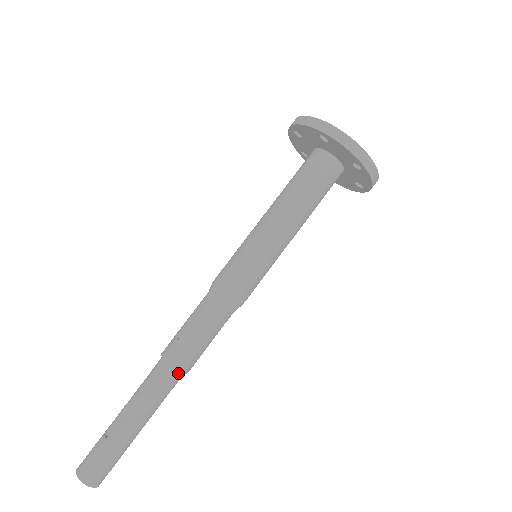
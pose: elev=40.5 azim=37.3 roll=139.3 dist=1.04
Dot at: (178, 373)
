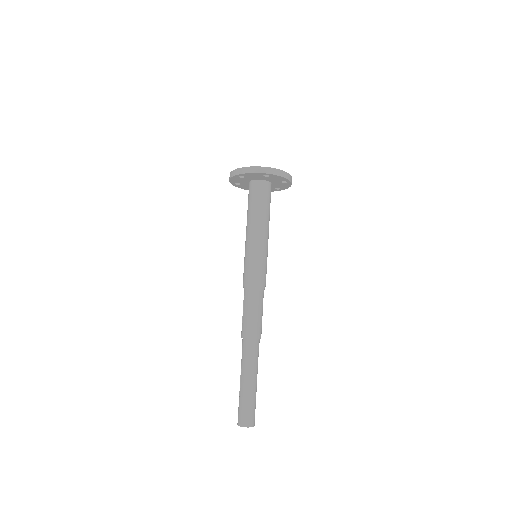
Dot at: (253, 340)
